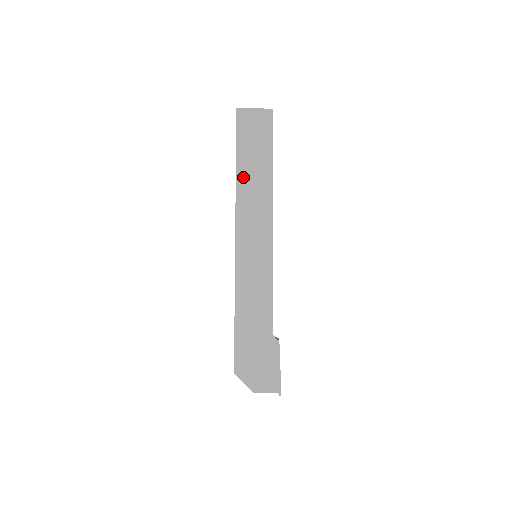
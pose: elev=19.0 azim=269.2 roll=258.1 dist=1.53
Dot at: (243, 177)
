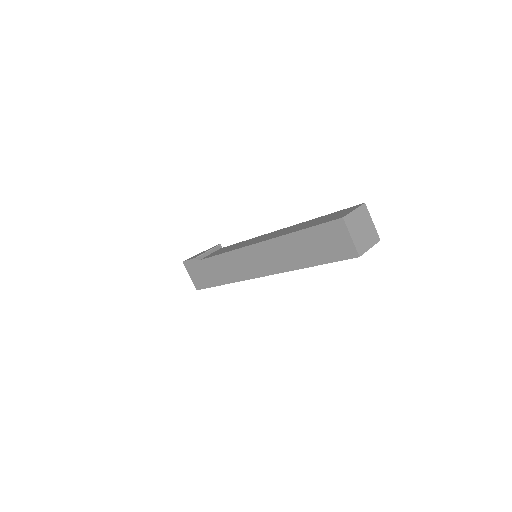
Dot at: occluded
